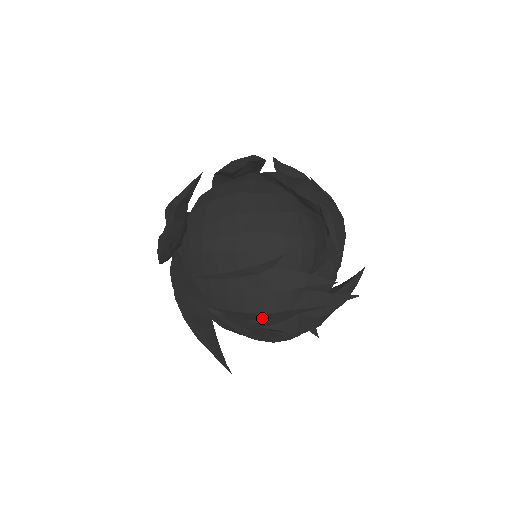
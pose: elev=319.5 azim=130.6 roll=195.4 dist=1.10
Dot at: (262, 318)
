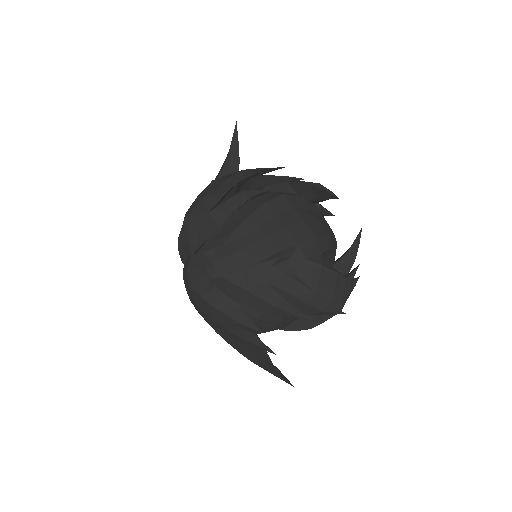
Dot at: occluded
